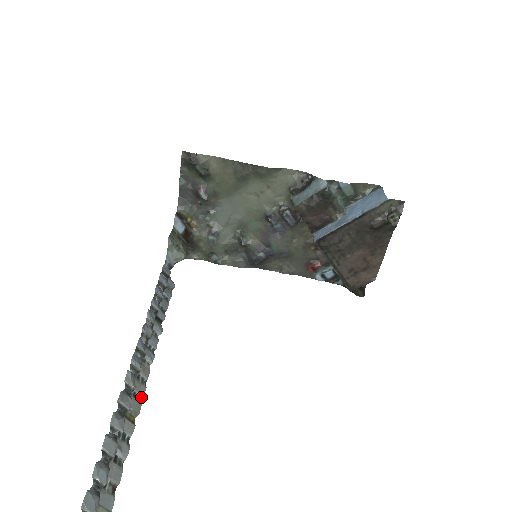
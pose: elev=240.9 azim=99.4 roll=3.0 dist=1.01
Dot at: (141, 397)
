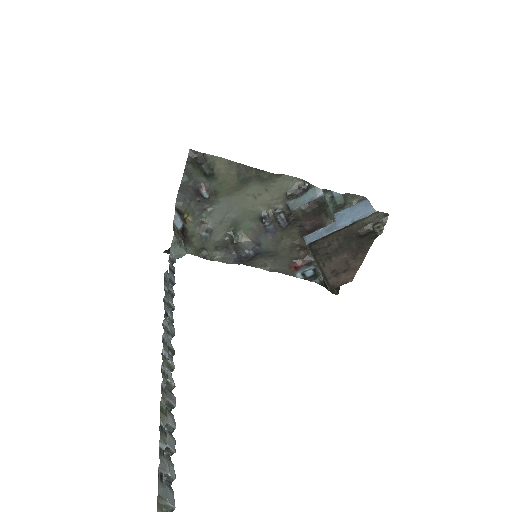
Dot at: occluded
